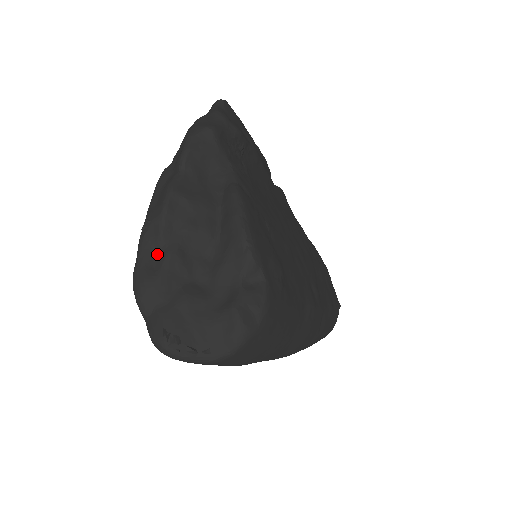
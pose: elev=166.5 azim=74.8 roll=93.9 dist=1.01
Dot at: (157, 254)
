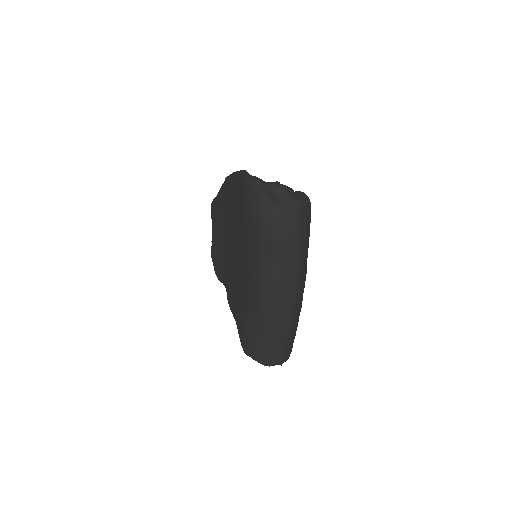
Dot at: occluded
